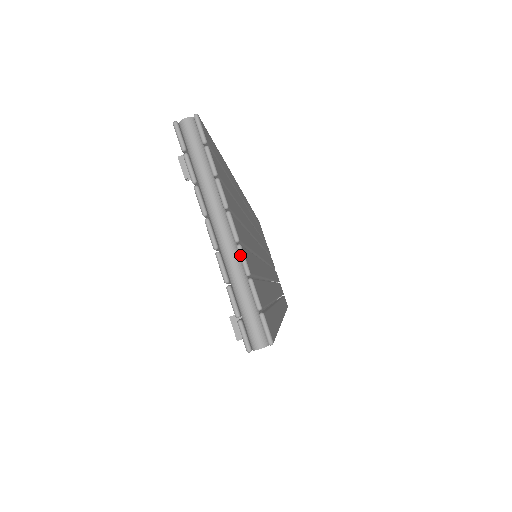
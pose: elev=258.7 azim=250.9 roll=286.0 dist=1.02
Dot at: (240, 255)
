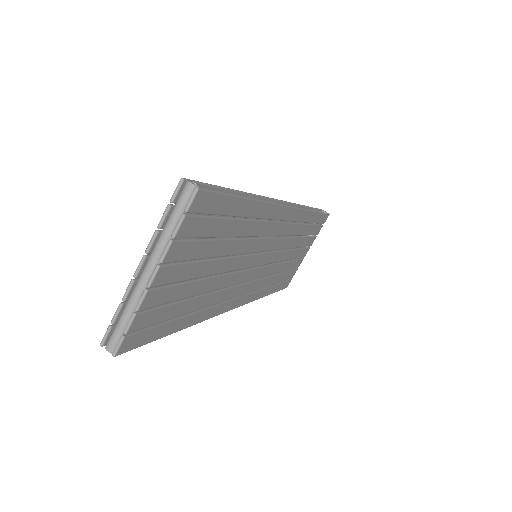
Dot at: (142, 296)
